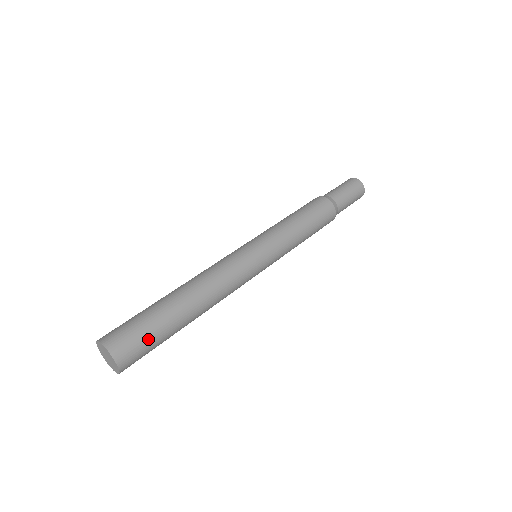
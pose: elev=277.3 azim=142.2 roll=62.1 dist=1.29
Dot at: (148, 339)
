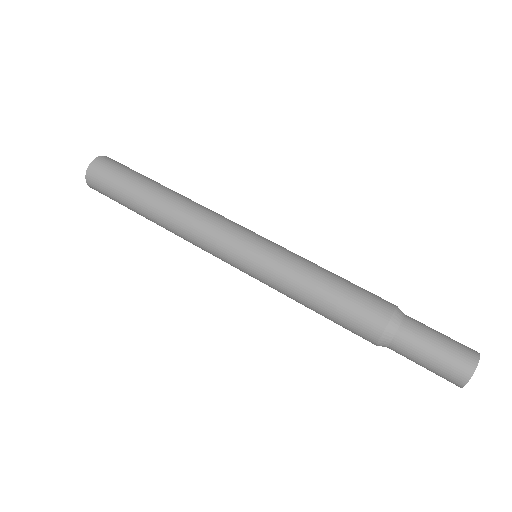
Dot at: (112, 195)
